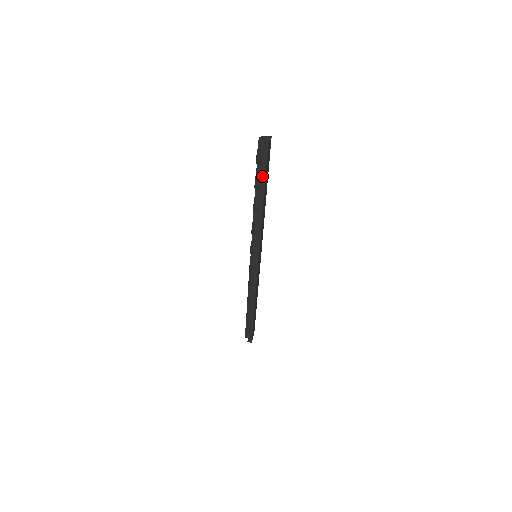
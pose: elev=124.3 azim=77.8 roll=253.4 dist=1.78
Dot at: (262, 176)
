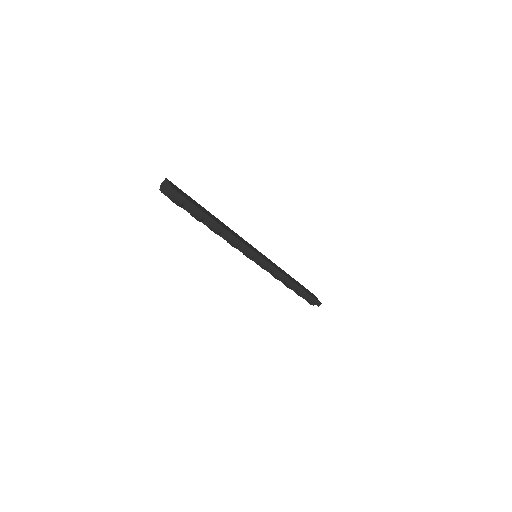
Dot at: (195, 210)
